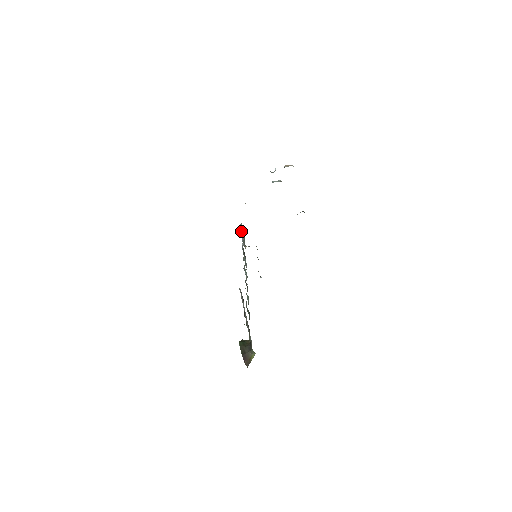
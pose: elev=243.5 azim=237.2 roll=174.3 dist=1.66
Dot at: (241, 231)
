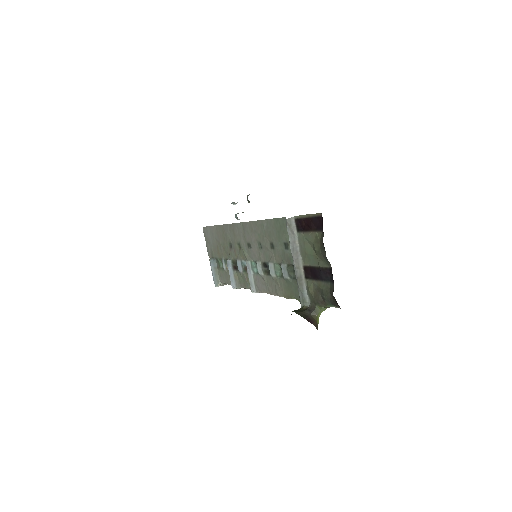
Dot at: (213, 265)
